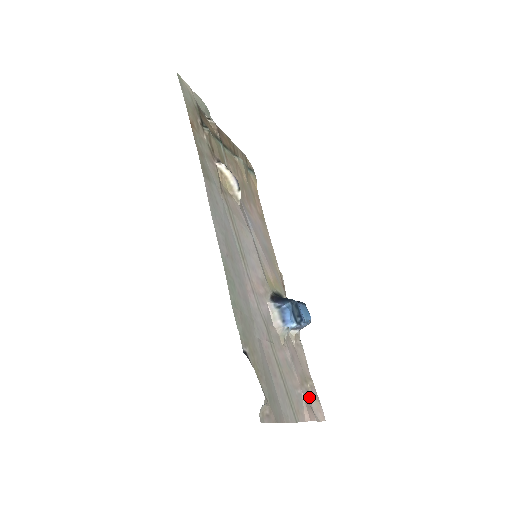
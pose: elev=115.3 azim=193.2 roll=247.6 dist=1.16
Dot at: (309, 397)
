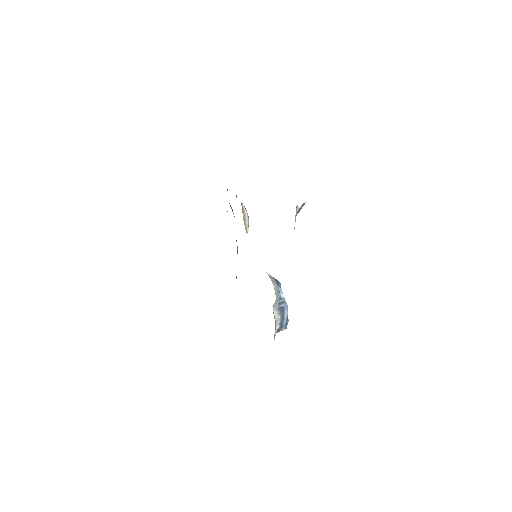
Dot at: occluded
